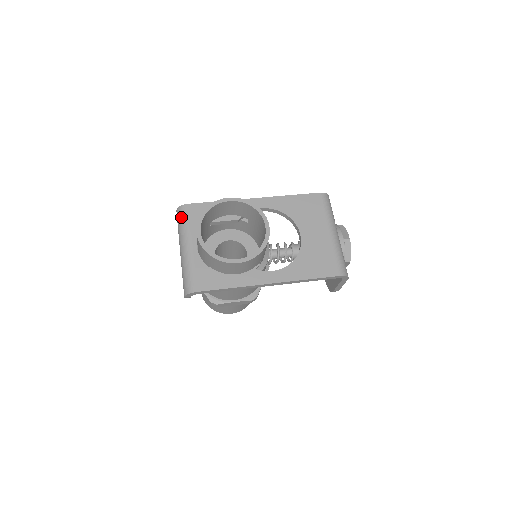
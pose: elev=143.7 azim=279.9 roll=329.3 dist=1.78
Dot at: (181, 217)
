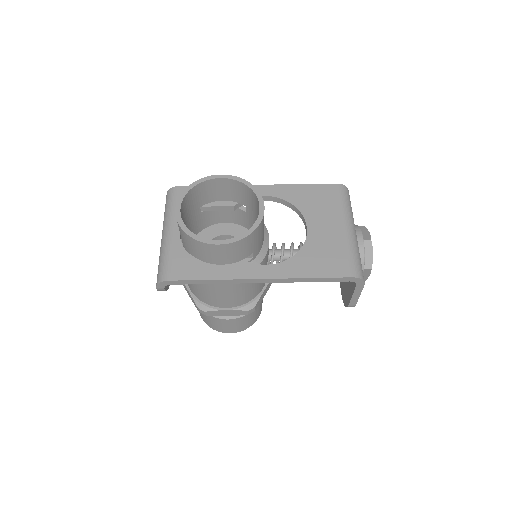
Dot at: (168, 200)
